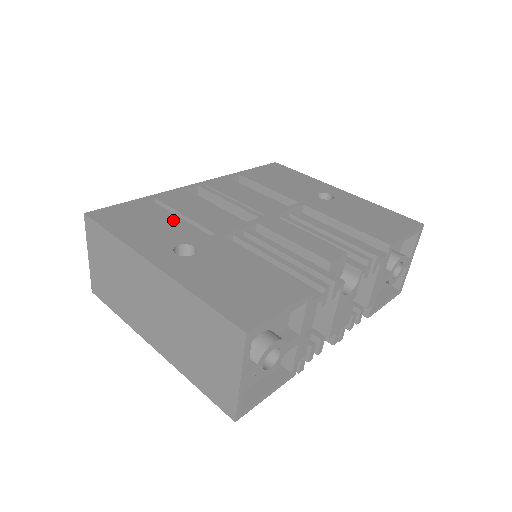
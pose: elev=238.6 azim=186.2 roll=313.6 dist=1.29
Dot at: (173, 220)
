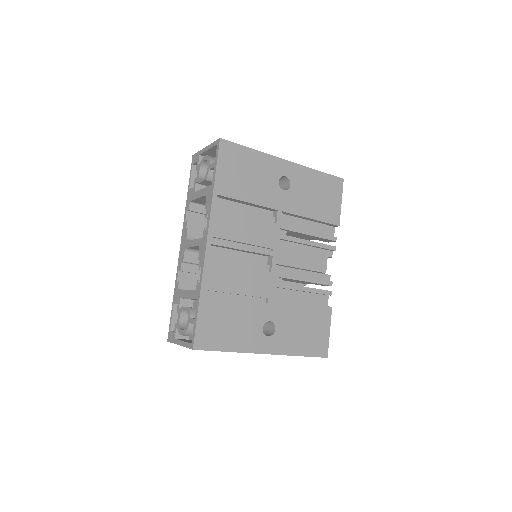
Dot at: (240, 307)
